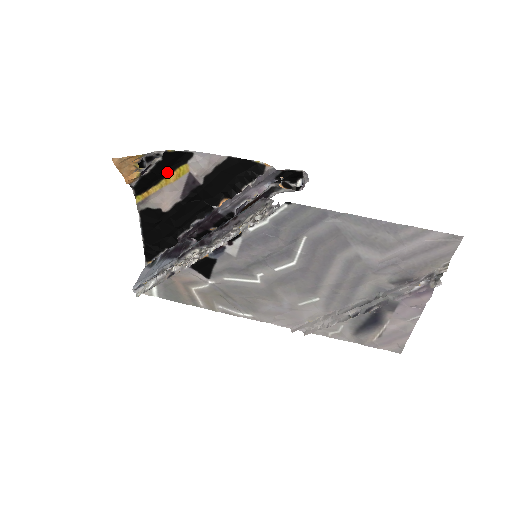
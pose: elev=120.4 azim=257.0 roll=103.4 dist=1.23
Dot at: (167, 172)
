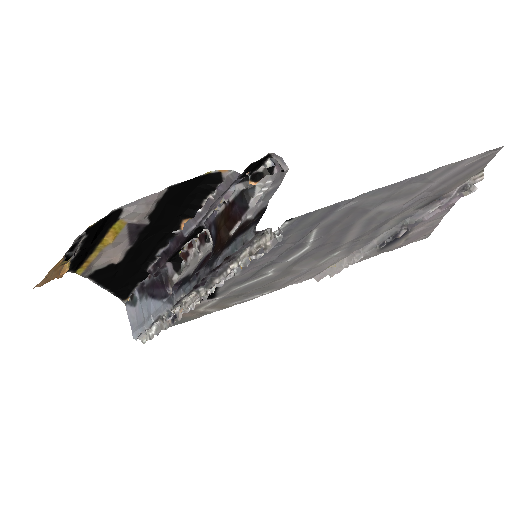
Dot at: (99, 238)
